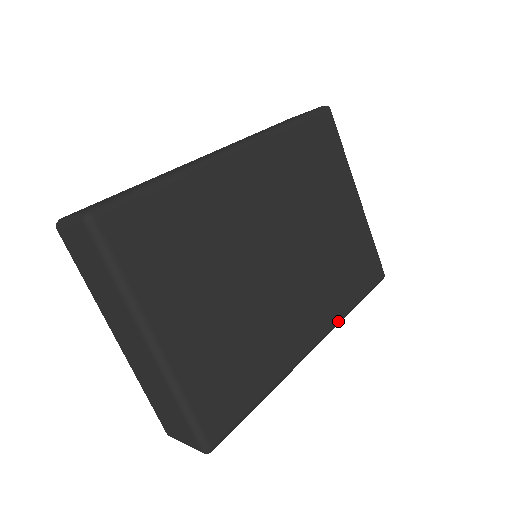
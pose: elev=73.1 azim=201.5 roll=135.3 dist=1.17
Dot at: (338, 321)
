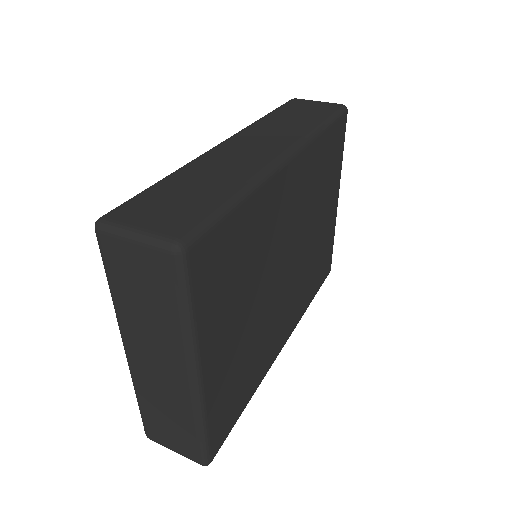
Dot at: (300, 319)
